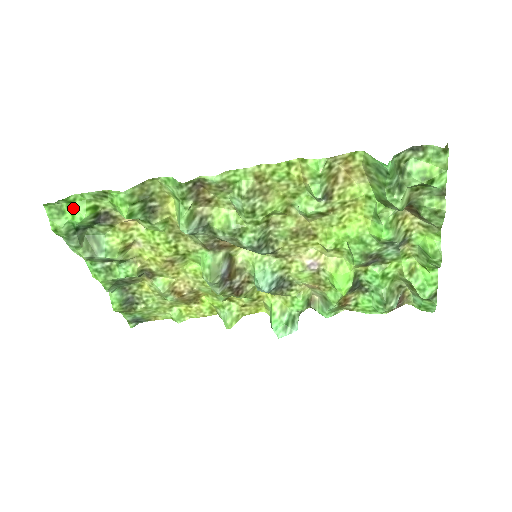
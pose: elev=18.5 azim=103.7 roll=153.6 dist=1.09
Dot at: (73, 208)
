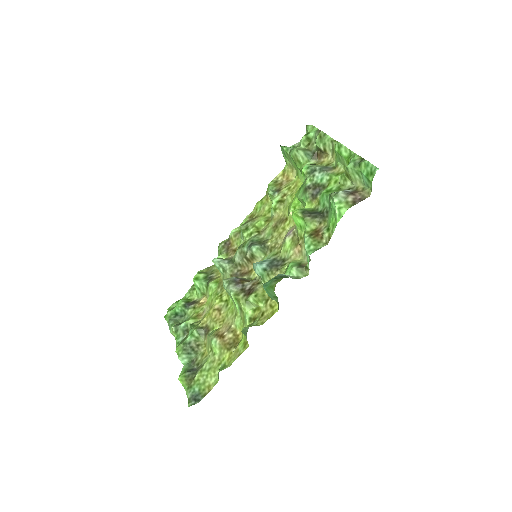
Dot at: occluded
